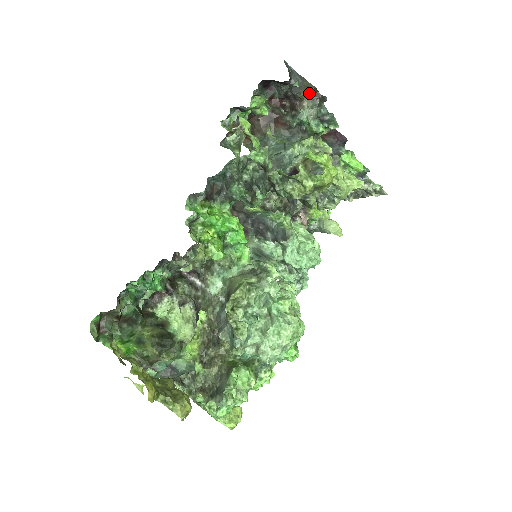
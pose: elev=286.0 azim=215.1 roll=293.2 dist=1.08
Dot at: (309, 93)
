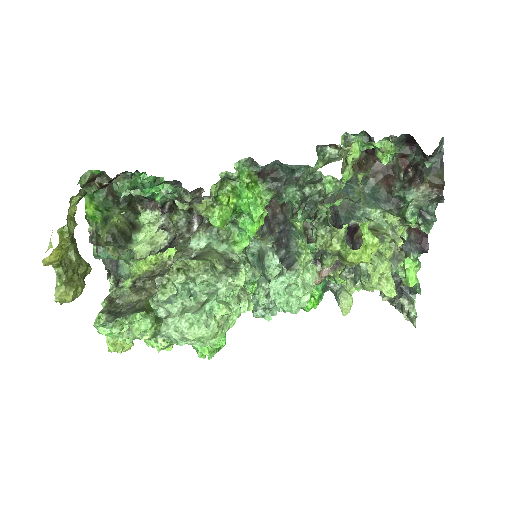
Dot at: (434, 183)
